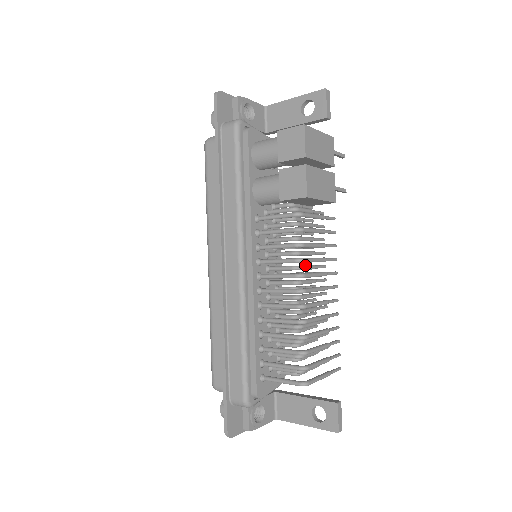
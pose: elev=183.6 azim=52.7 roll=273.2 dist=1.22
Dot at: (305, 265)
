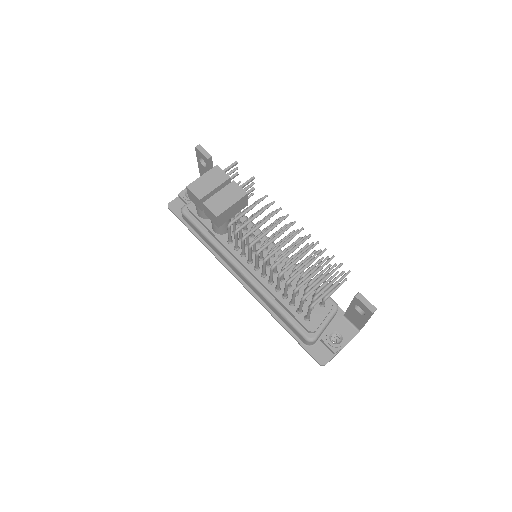
Dot at: (268, 240)
